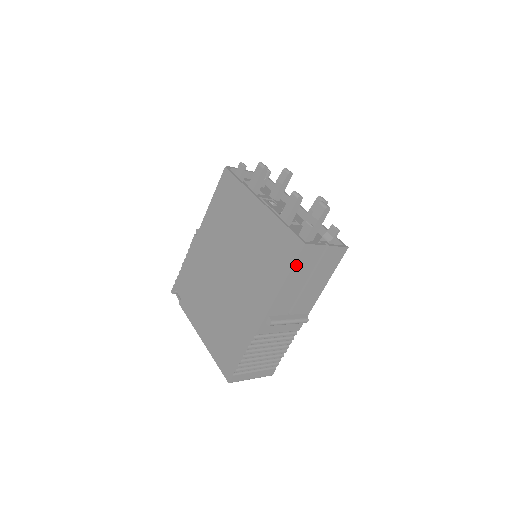
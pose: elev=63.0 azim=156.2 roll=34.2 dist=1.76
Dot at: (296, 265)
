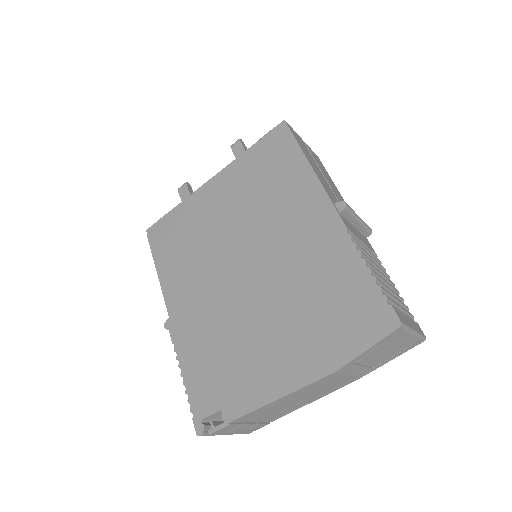
Dot at: (298, 143)
